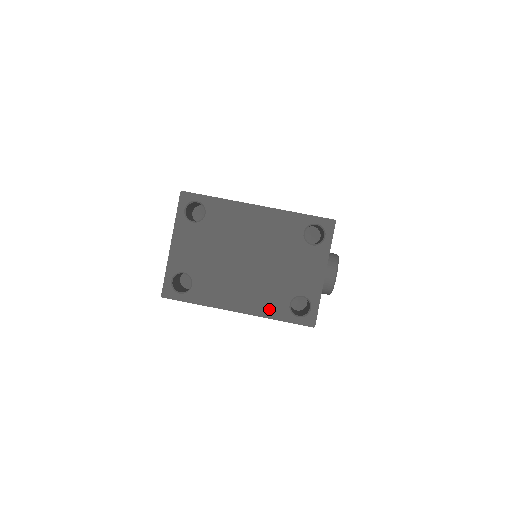
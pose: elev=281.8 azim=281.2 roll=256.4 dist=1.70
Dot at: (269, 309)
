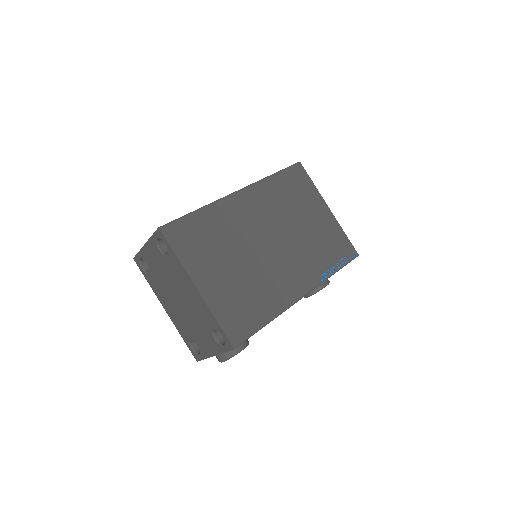
Dot at: (180, 329)
